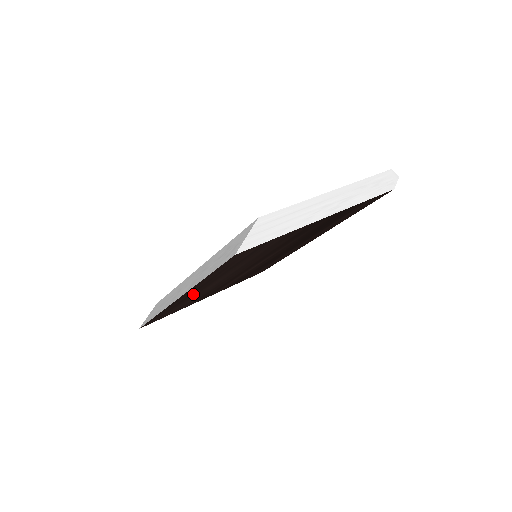
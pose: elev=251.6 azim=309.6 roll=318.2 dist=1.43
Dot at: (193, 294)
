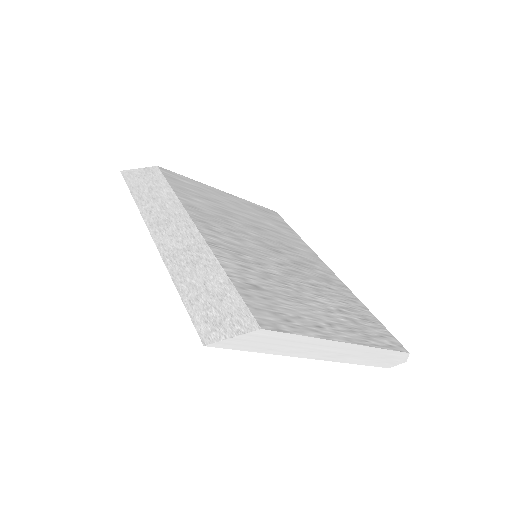
Dot at: occluded
